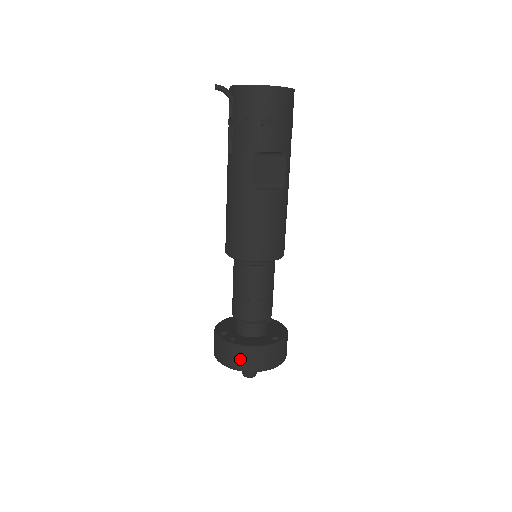
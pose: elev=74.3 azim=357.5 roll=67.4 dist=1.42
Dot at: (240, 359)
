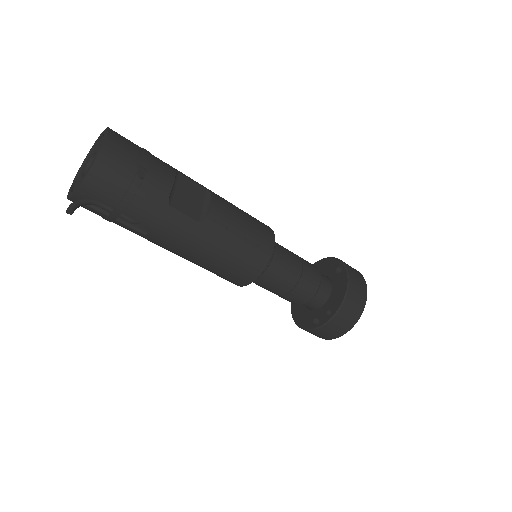
Dot at: (352, 311)
